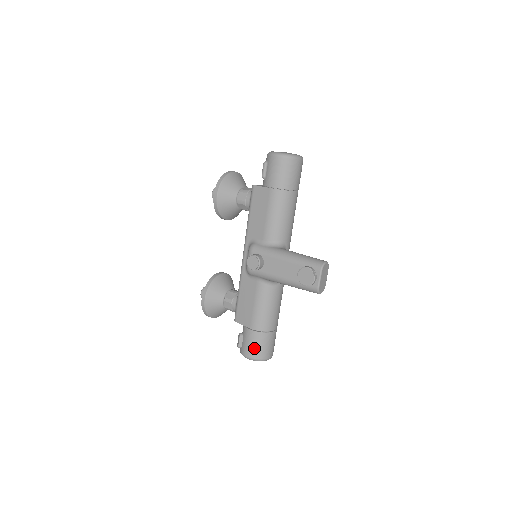
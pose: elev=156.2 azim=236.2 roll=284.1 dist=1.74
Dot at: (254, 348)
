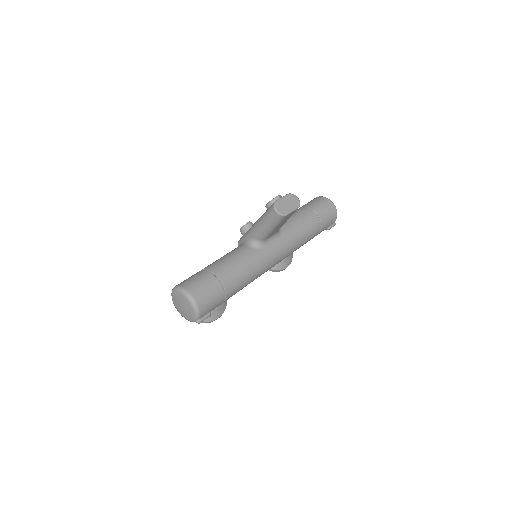
Dot at: (187, 279)
